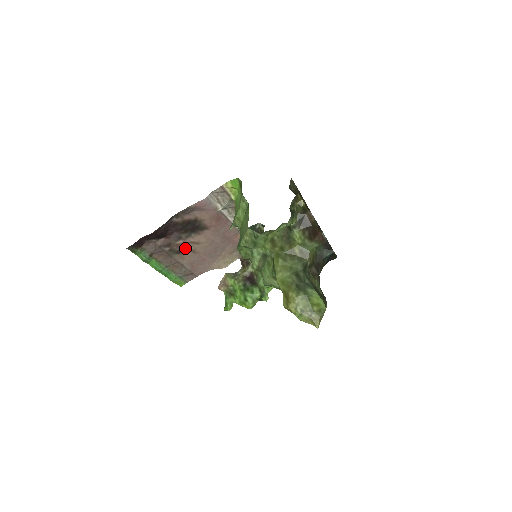
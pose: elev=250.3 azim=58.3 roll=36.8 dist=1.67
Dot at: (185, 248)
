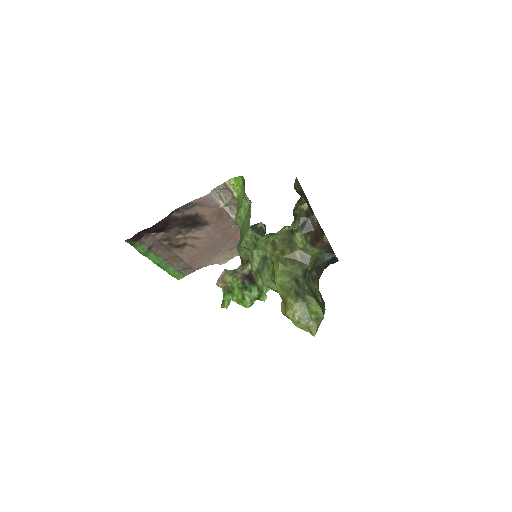
Dot at: (184, 242)
